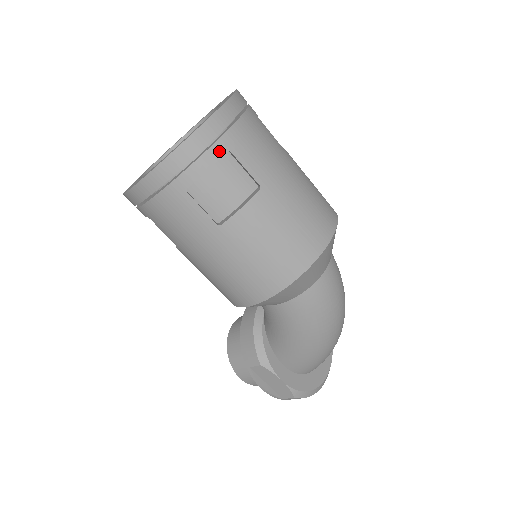
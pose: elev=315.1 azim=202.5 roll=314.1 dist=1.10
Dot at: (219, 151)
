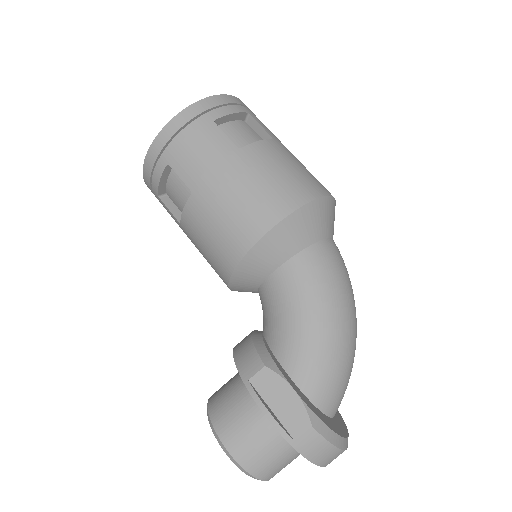
Dot at: (242, 109)
